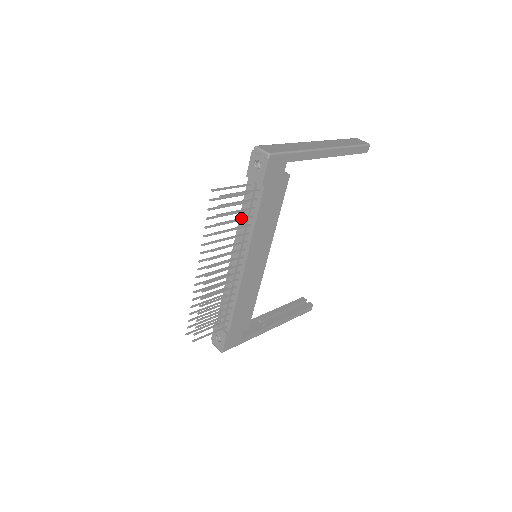
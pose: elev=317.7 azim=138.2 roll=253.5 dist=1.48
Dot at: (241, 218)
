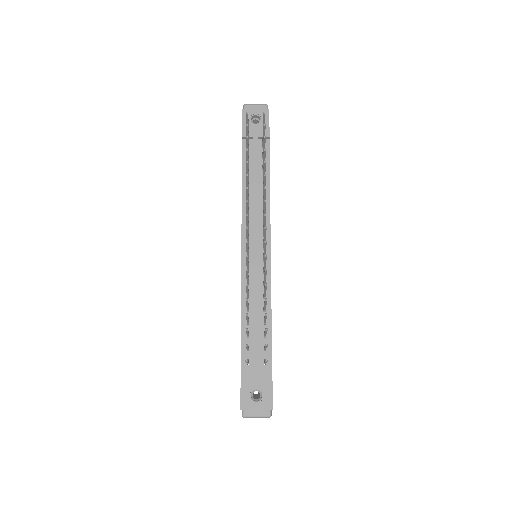
Dot at: occluded
